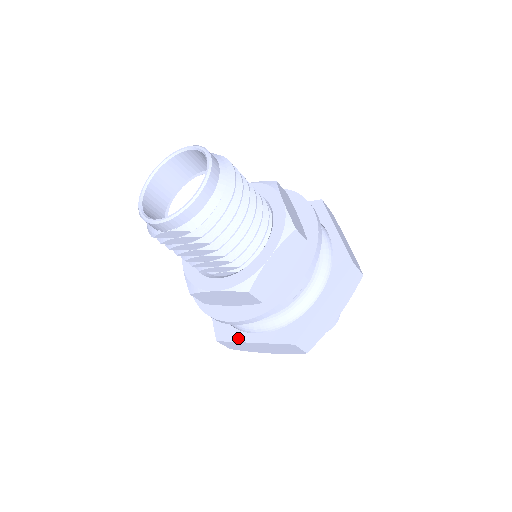
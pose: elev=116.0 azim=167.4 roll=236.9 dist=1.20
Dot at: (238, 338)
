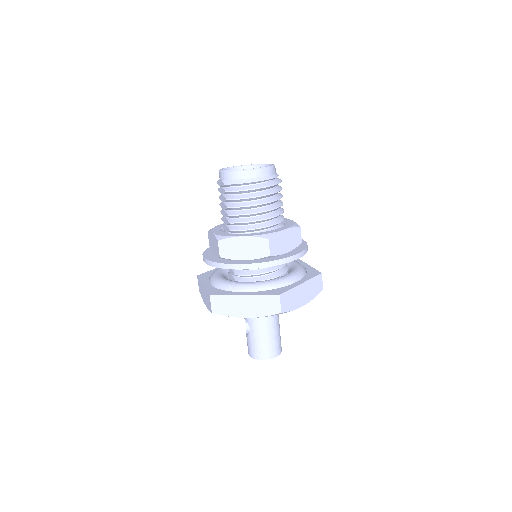
Dot at: (203, 280)
